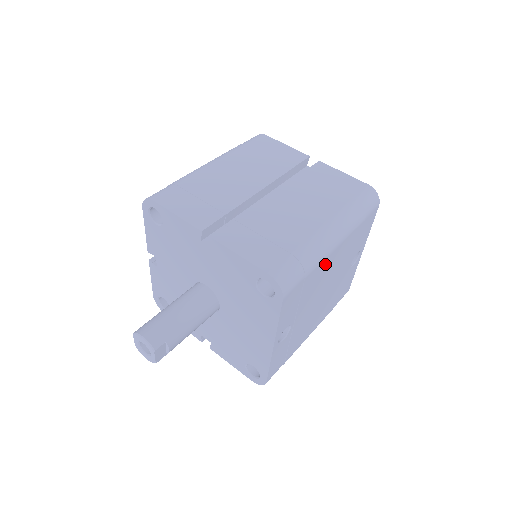
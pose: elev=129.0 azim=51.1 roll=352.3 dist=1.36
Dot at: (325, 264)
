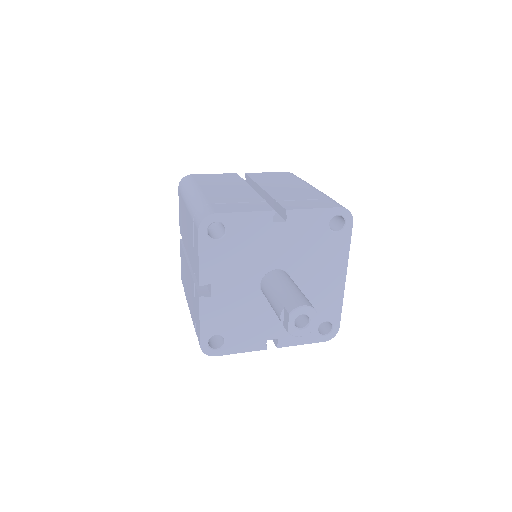
Dot at: occluded
